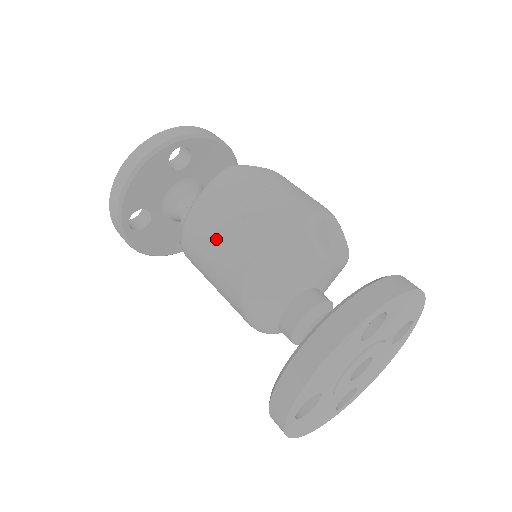
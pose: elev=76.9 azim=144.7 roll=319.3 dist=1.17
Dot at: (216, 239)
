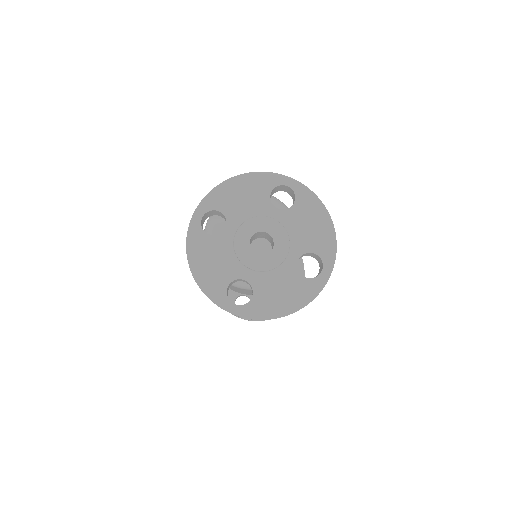
Dot at: occluded
